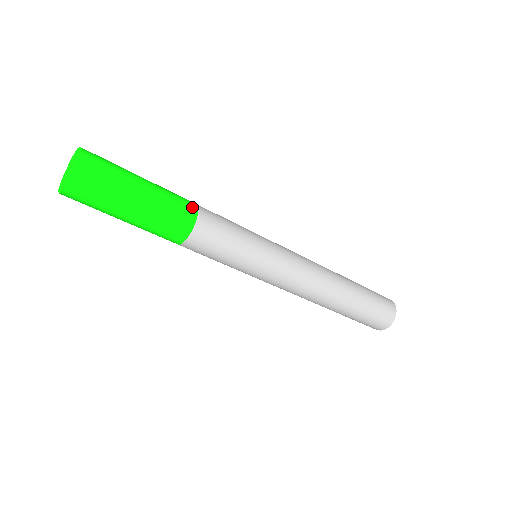
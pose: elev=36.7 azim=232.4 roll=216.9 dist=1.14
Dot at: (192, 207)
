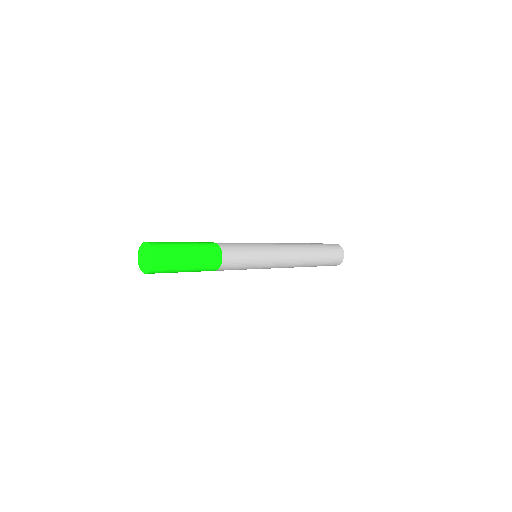
Dot at: (214, 244)
